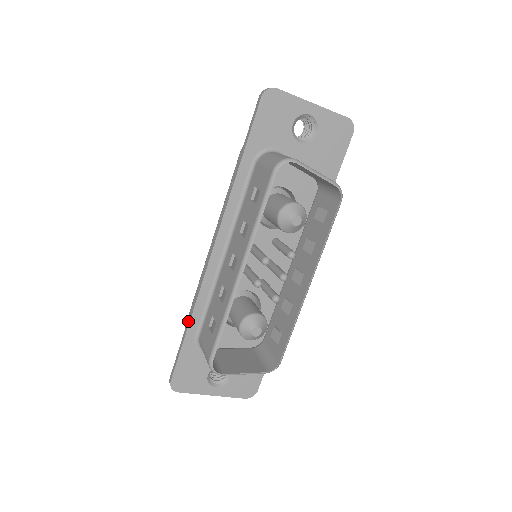
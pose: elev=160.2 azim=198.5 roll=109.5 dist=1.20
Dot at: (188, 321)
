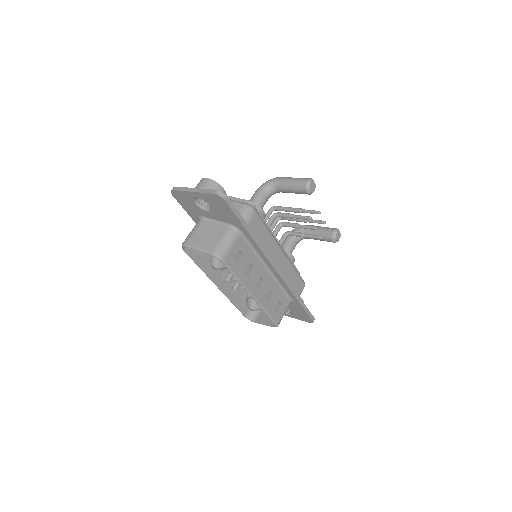
Dot at: occluded
